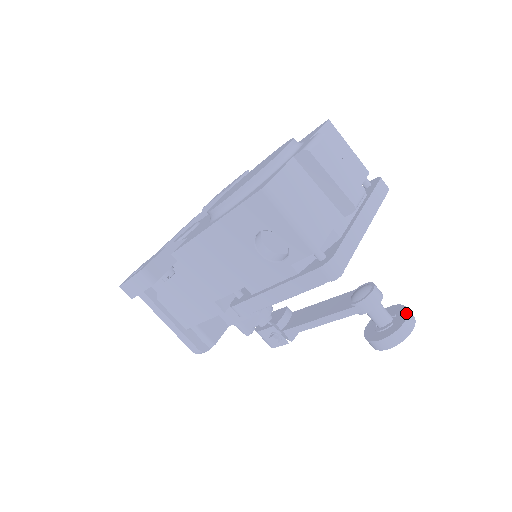
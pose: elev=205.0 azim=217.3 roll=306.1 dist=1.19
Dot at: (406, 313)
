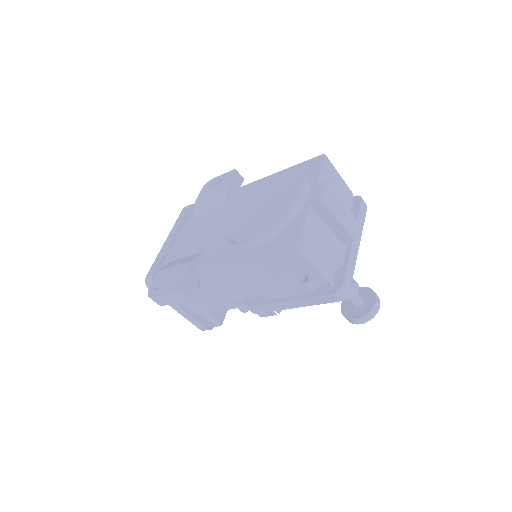
Dot at: (374, 297)
